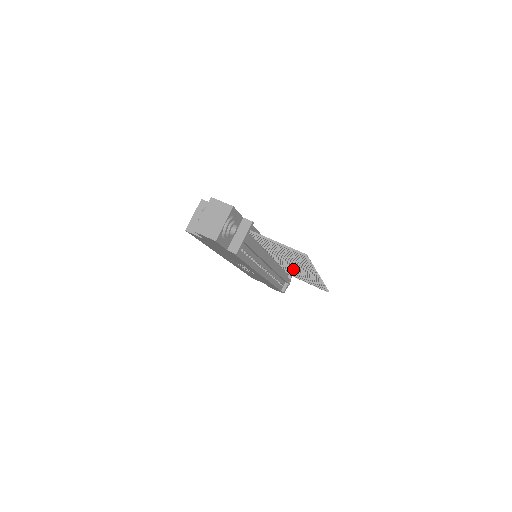
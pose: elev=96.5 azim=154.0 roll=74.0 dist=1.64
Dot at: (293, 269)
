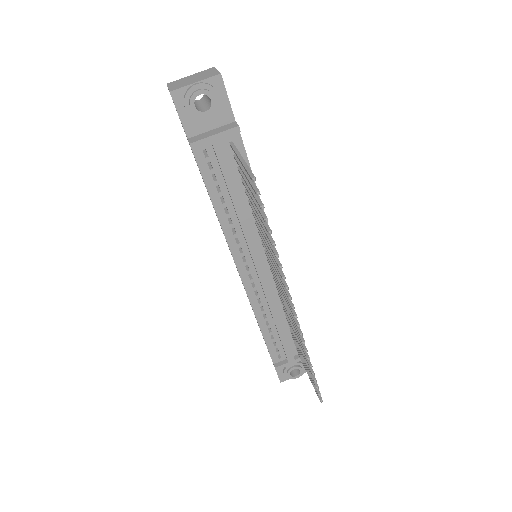
Dot at: occluded
